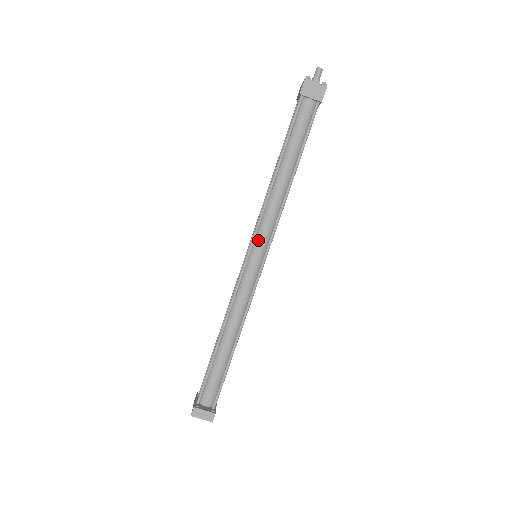
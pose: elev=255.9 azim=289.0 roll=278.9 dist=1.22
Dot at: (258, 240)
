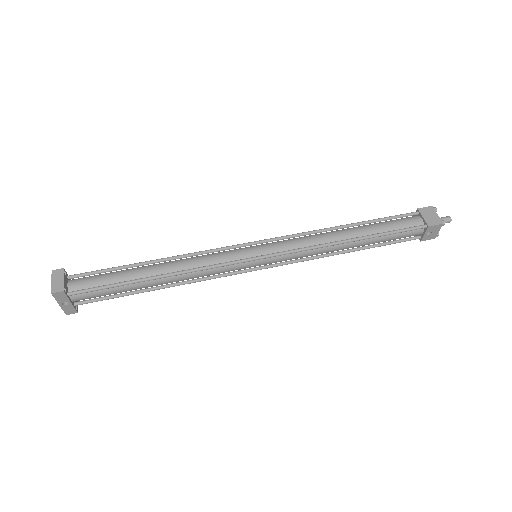
Dot at: (273, 244)
